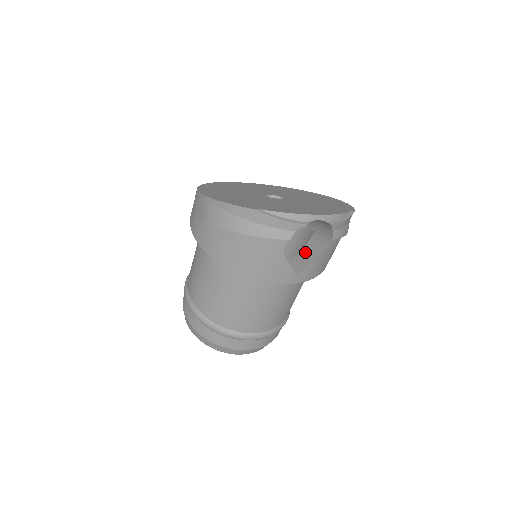
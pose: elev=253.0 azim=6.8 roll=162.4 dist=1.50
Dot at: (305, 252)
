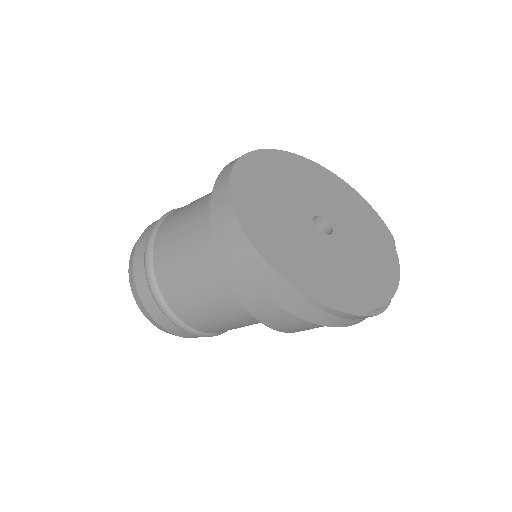
Dot at: occluded
